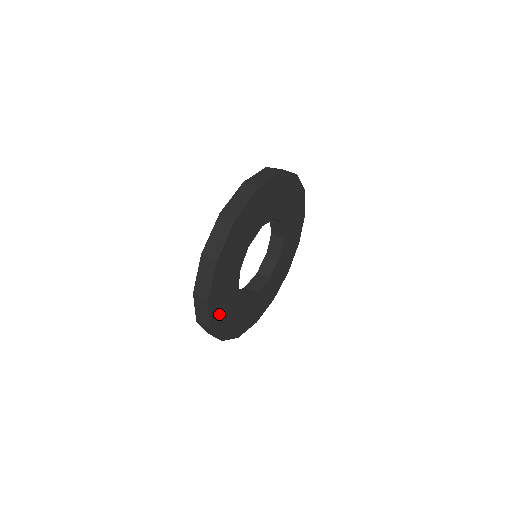
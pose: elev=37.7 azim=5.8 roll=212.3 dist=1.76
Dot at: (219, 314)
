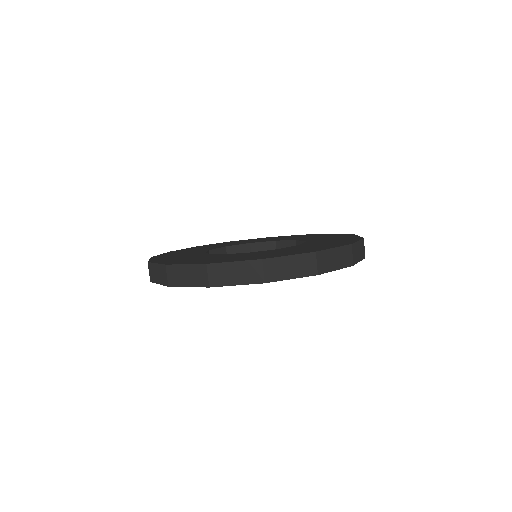
Dot at: occluded
